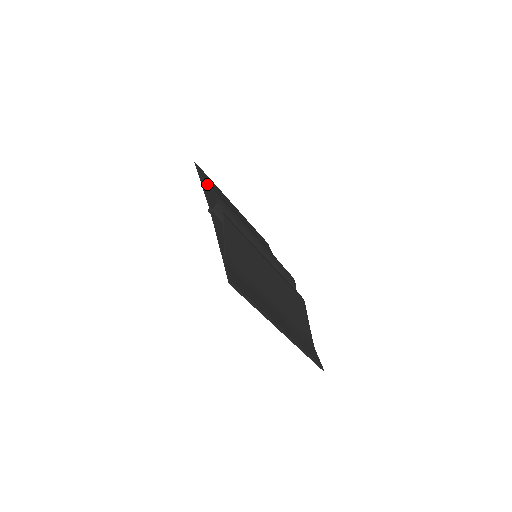
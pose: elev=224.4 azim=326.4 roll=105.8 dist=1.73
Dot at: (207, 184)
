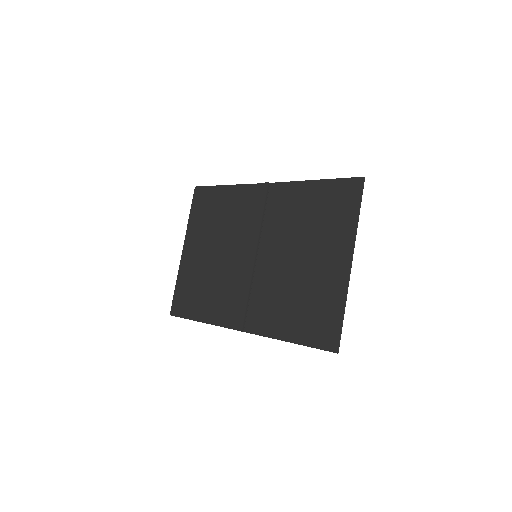
Dot at: (215, 197)
